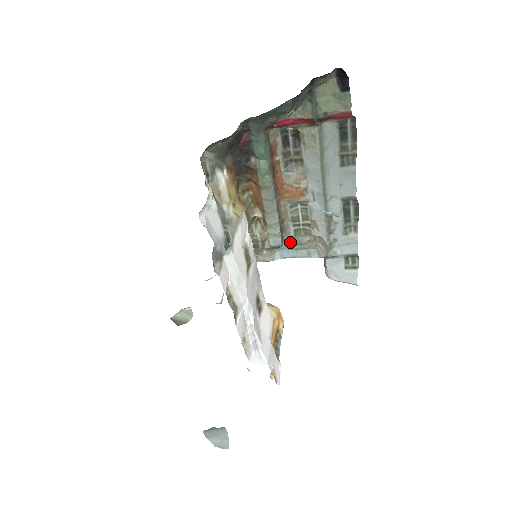
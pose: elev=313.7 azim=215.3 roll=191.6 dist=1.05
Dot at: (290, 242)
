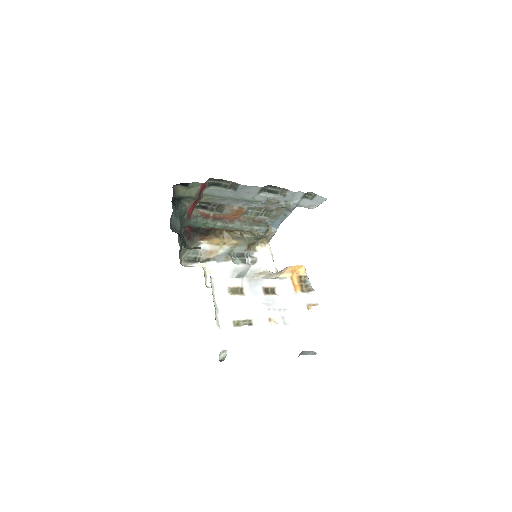
Dot at: (271, 220)
